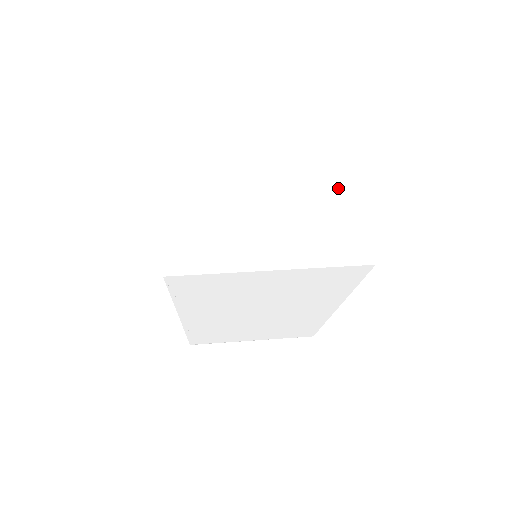
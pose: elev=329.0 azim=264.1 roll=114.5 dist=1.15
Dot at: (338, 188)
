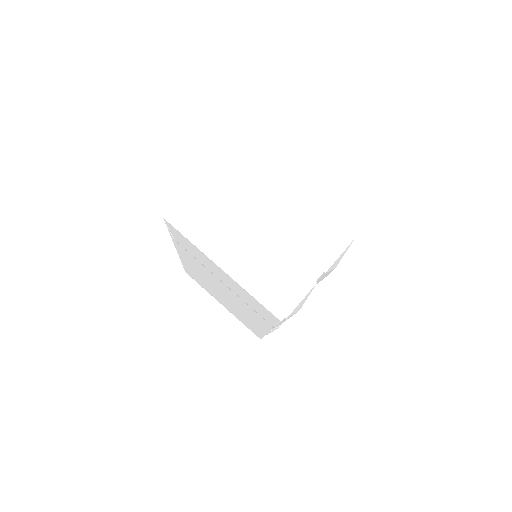
Dot at: (310, 259)
